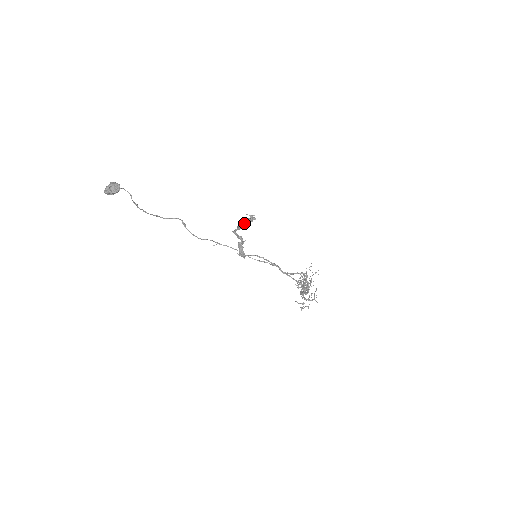
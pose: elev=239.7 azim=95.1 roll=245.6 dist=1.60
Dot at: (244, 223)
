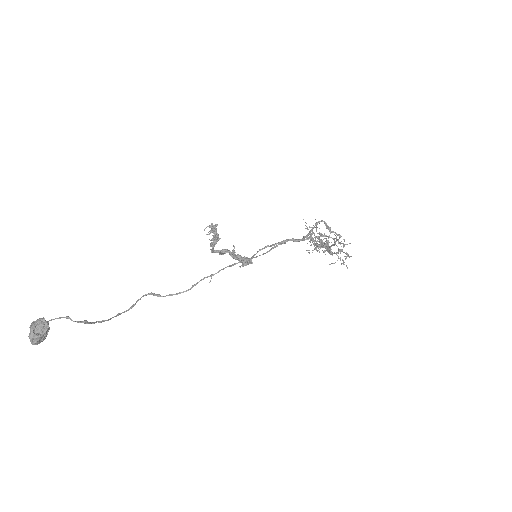
Dot at: occluded
